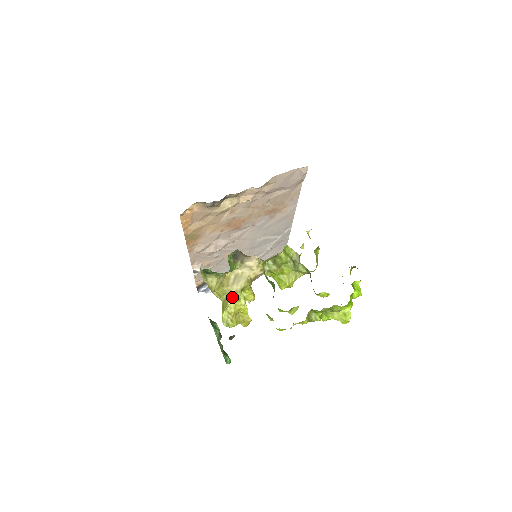
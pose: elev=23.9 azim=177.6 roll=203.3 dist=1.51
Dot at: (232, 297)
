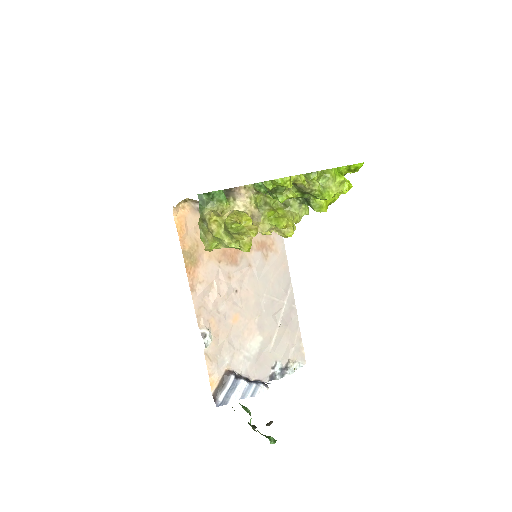
Dot at: (231, 212)
